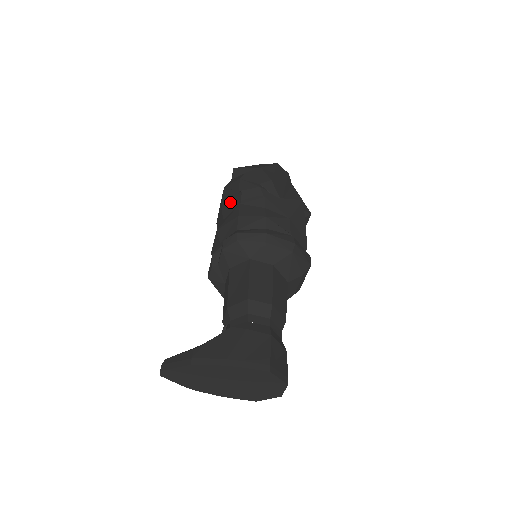
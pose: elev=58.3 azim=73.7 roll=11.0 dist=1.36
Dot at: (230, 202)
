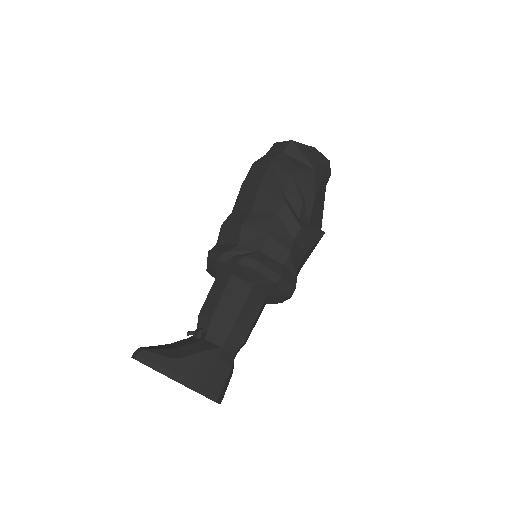
Dot at: (269, 197)
